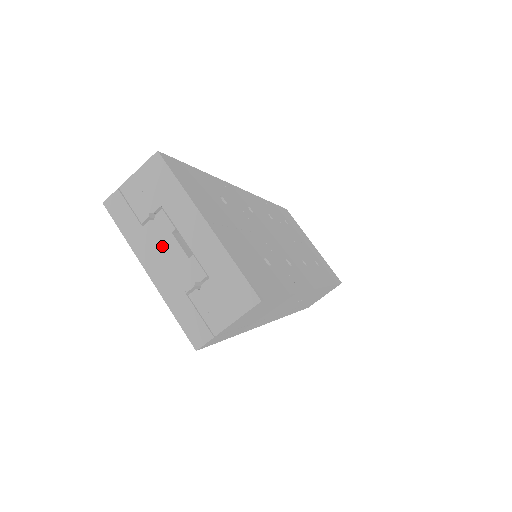
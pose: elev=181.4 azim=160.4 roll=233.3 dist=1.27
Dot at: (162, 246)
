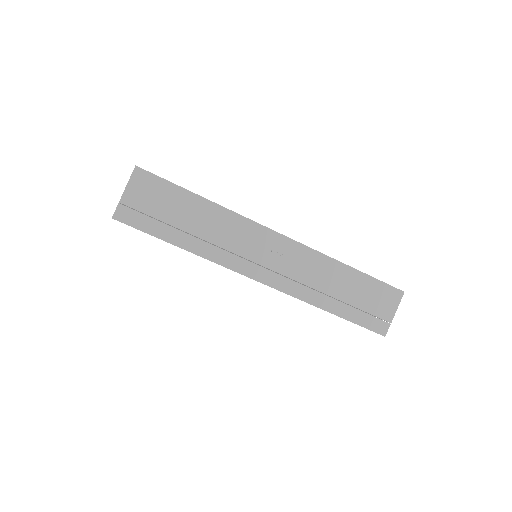
Dot at: occluded
